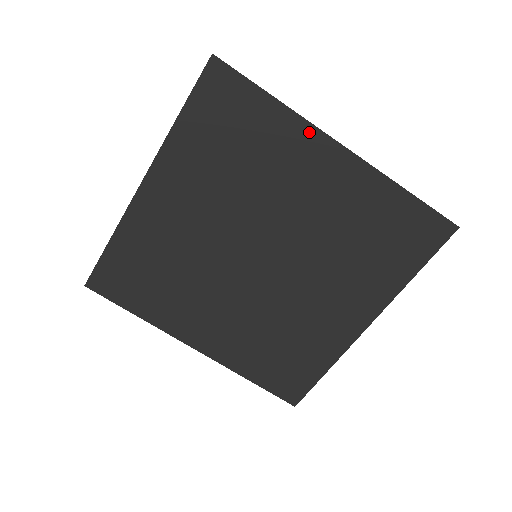
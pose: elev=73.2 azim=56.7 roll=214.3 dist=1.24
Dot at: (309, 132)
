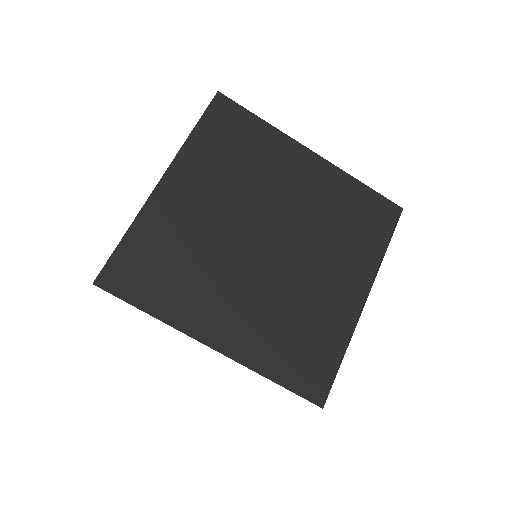
Dot at: (290, 143)
